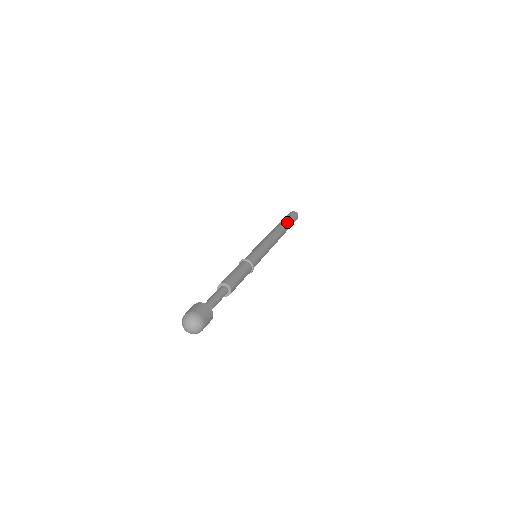
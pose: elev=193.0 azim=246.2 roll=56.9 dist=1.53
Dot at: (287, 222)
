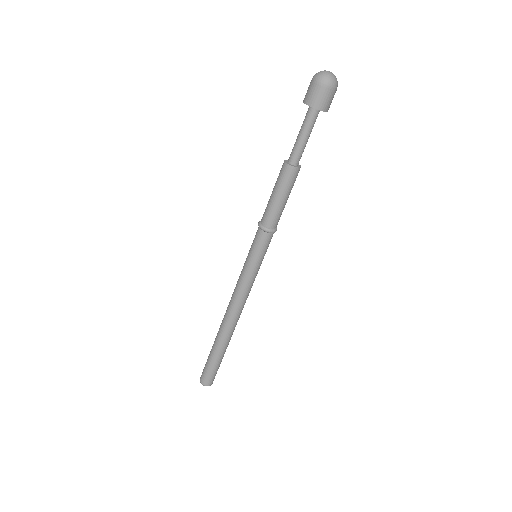
Dot at: occluded
